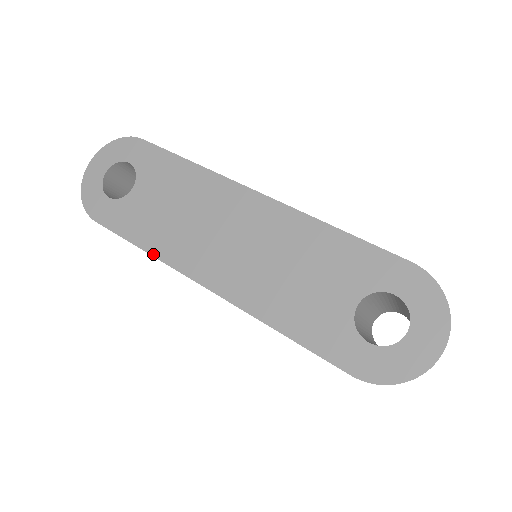
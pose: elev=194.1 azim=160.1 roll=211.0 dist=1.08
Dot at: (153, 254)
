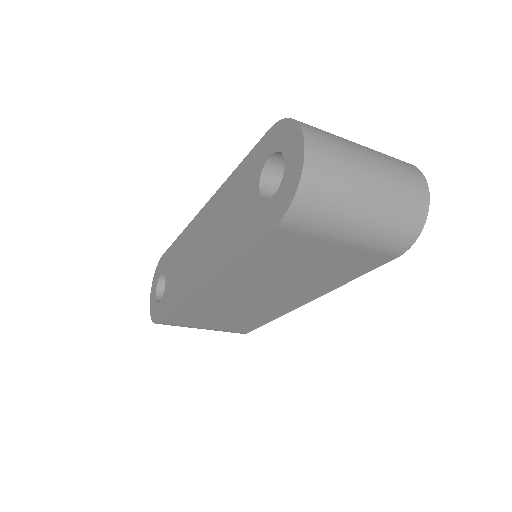
Dot at: (180, 303)
